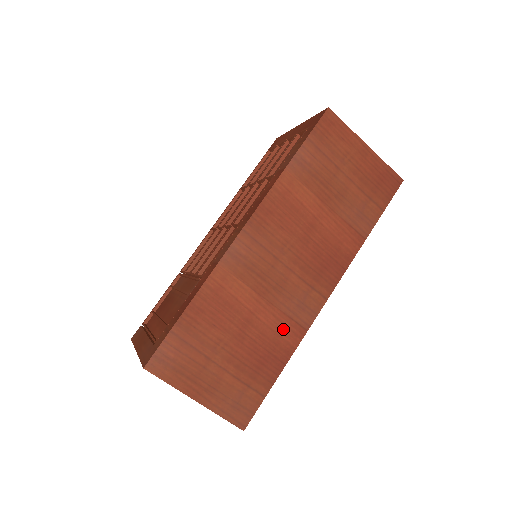
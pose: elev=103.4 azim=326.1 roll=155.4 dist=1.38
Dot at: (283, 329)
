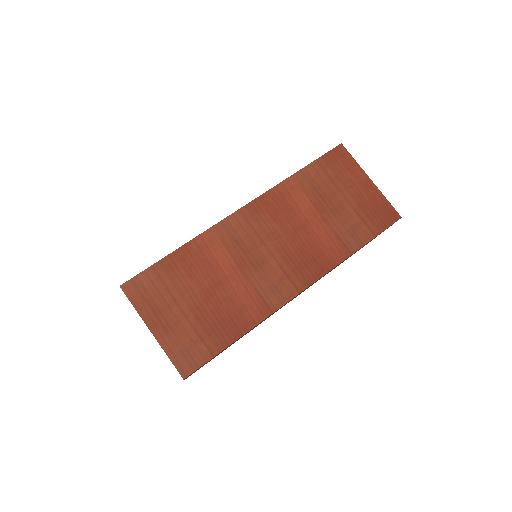
Dot at: (250, 302)
